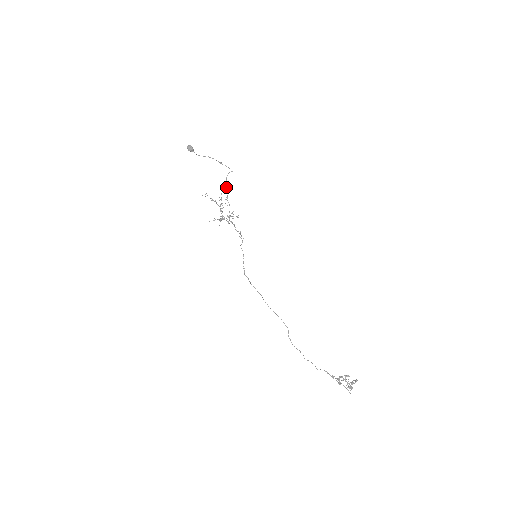
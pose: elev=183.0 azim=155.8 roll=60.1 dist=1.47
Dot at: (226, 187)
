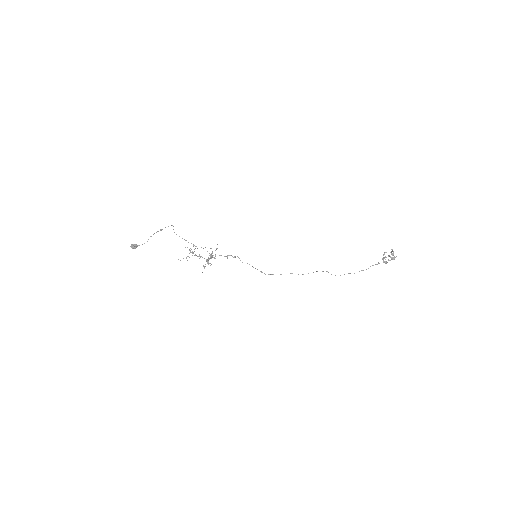
Dot at: occluded
